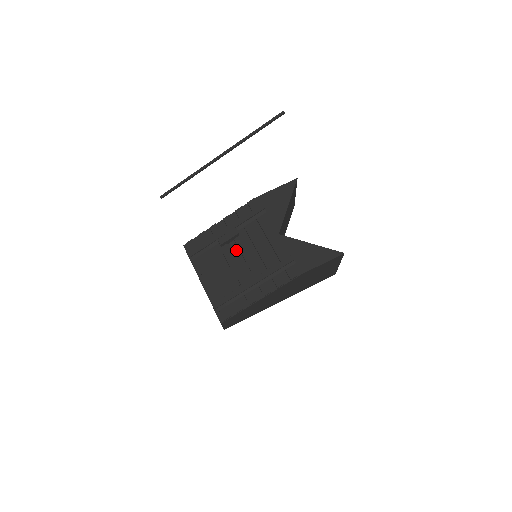
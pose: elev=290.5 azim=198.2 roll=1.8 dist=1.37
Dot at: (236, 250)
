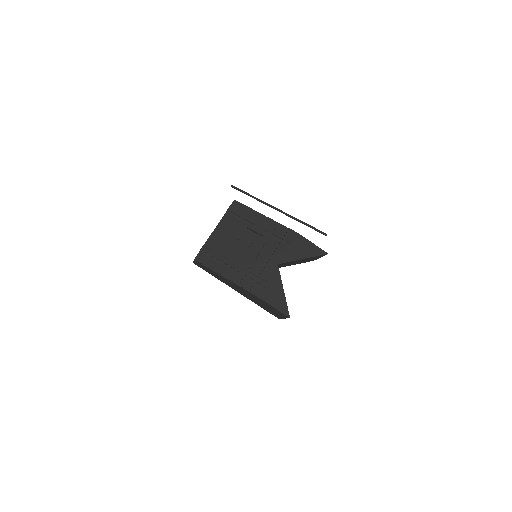
Dot at: (251, 240)
